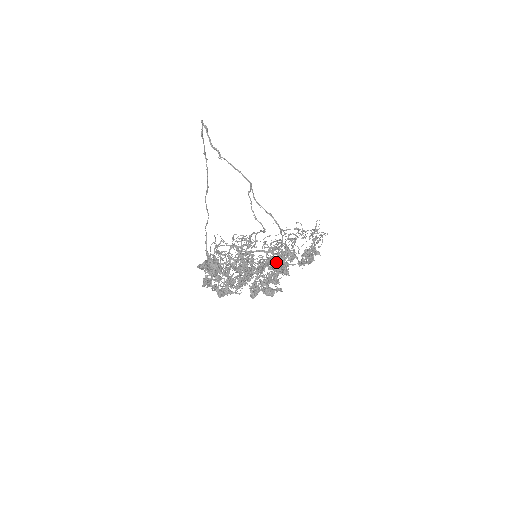
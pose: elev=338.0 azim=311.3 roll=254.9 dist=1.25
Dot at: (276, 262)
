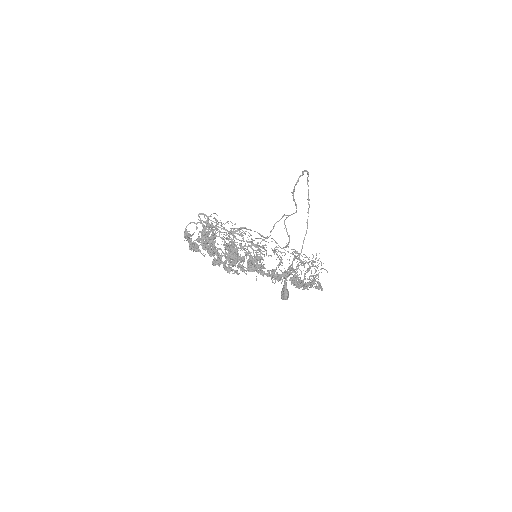
Dot at: occluded
